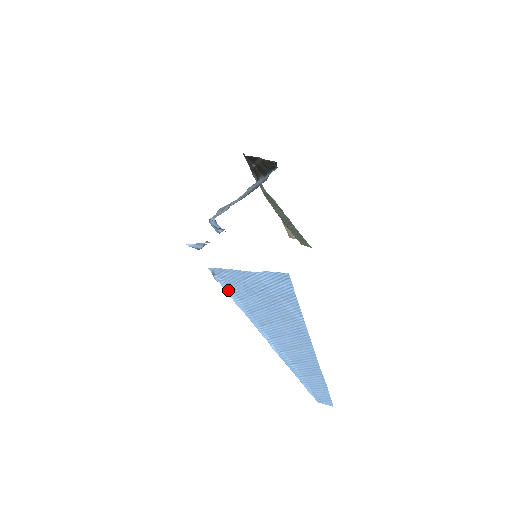
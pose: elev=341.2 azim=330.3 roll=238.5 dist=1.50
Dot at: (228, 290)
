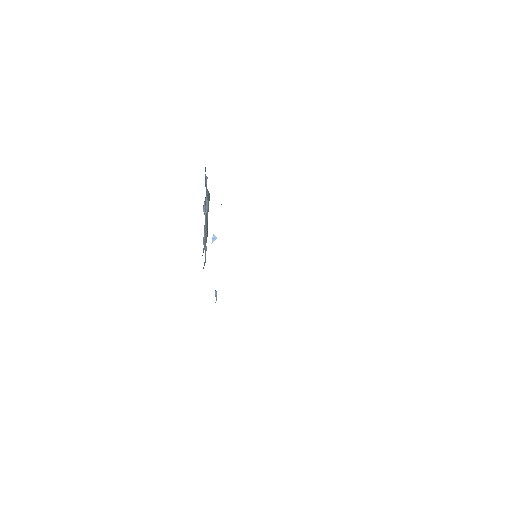
Dot at: occluded
